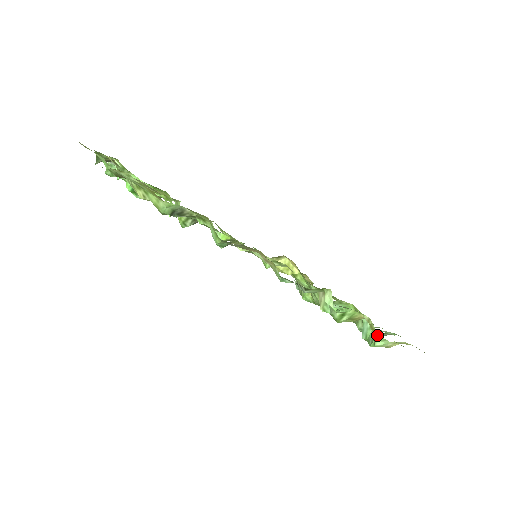
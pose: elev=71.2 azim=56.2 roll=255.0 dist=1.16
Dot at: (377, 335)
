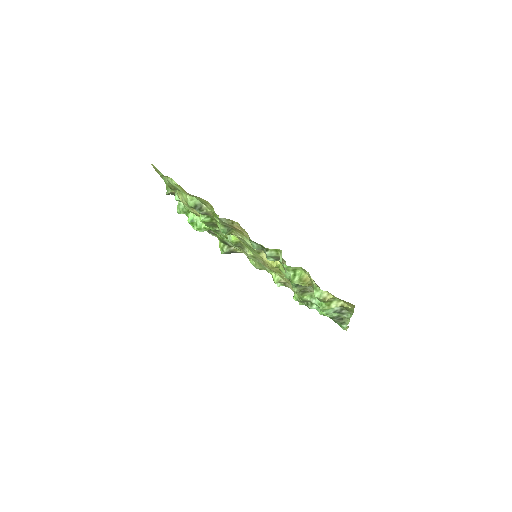
Dot at: (314, 285)
